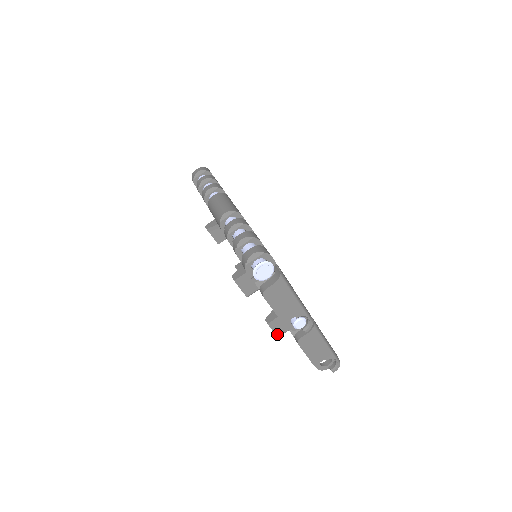
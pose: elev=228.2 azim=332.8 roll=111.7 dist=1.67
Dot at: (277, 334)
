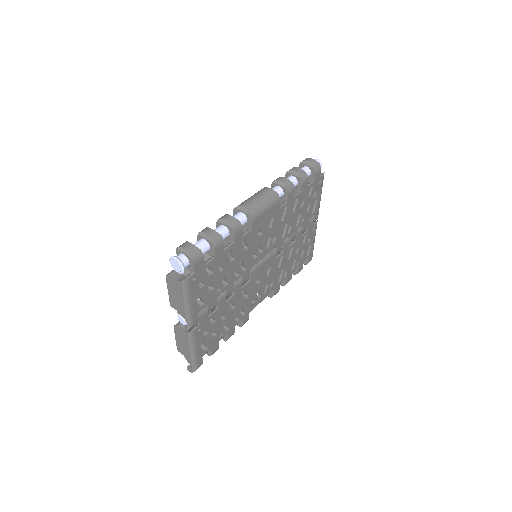
Dot at: occluded
